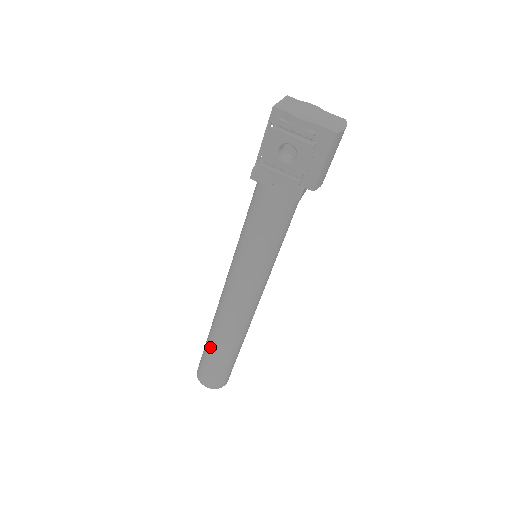
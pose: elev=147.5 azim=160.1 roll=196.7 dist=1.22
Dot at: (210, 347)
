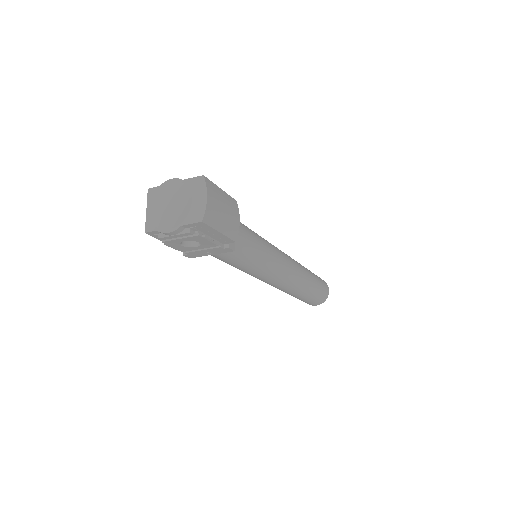
Dot at: occluded
